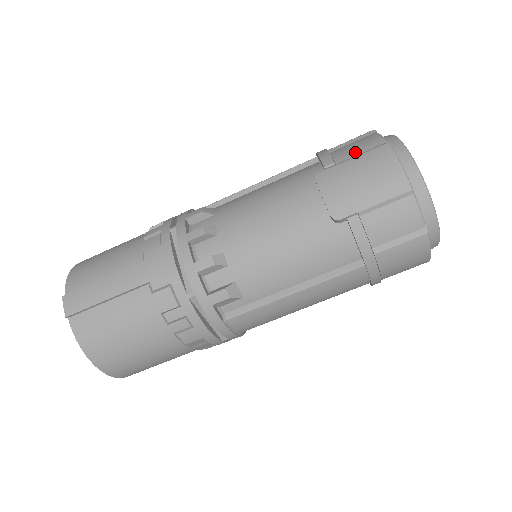
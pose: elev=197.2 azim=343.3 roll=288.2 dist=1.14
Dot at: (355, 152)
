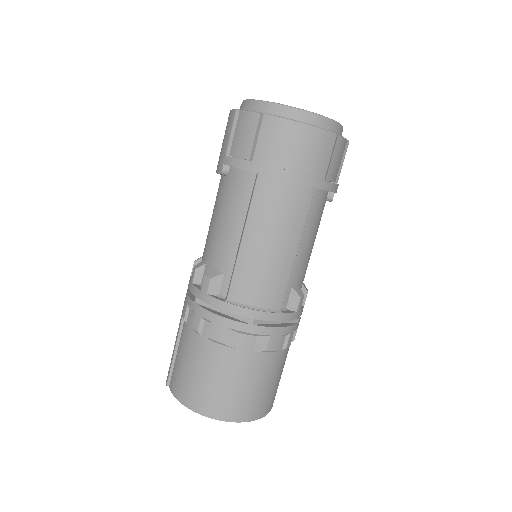
Dot at: occluded
